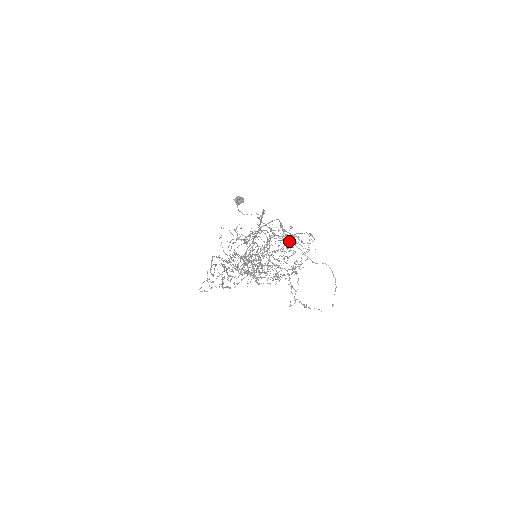
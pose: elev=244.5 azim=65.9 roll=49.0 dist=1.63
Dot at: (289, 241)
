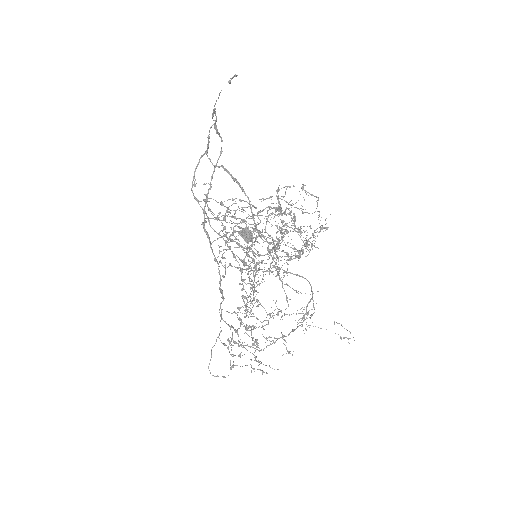
Dot at: occluded
